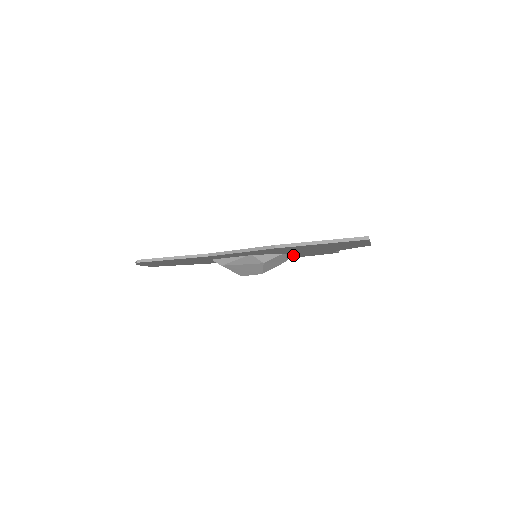
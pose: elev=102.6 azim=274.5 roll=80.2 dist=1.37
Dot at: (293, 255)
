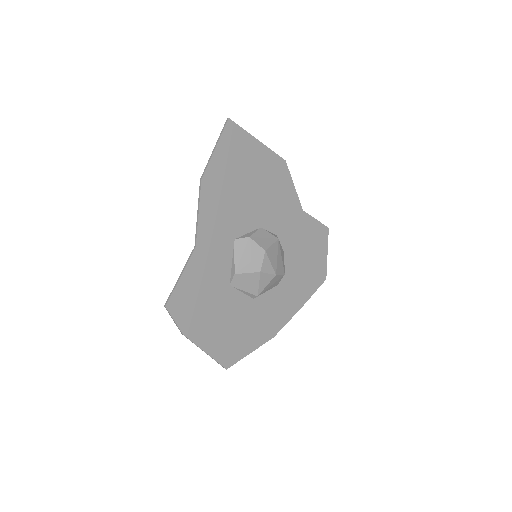
Dot at: (296, 251)
